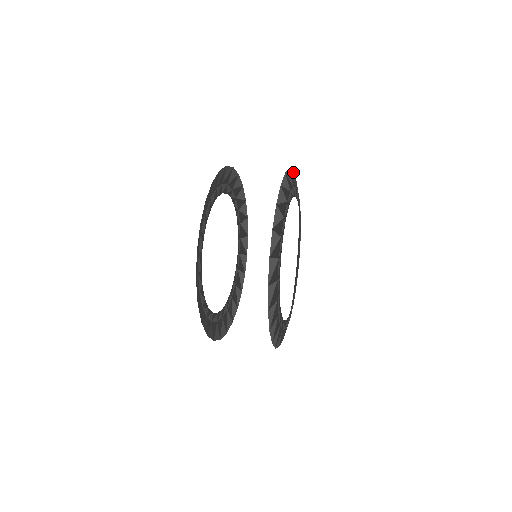
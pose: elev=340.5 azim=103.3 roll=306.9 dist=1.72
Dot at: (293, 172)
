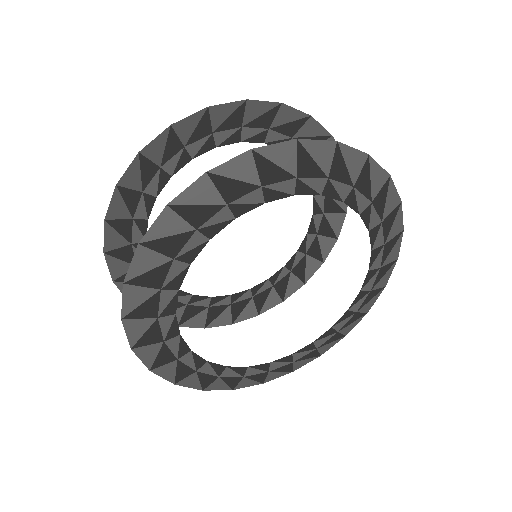
Dot at: (398, 204)
